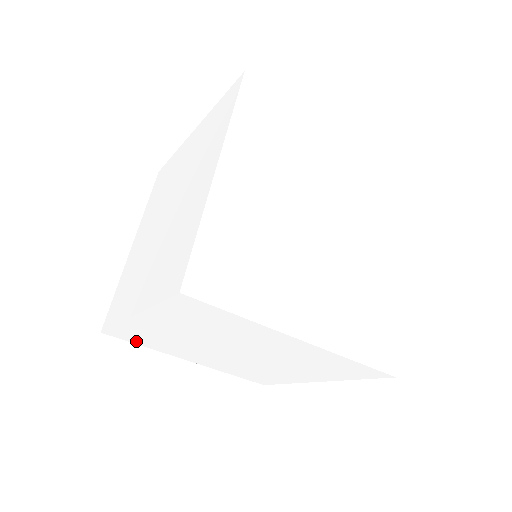
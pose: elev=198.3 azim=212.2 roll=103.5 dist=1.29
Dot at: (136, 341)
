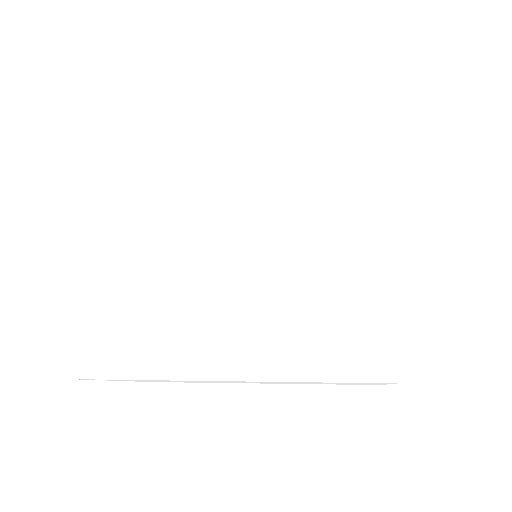
Dot at: (125, 111)
